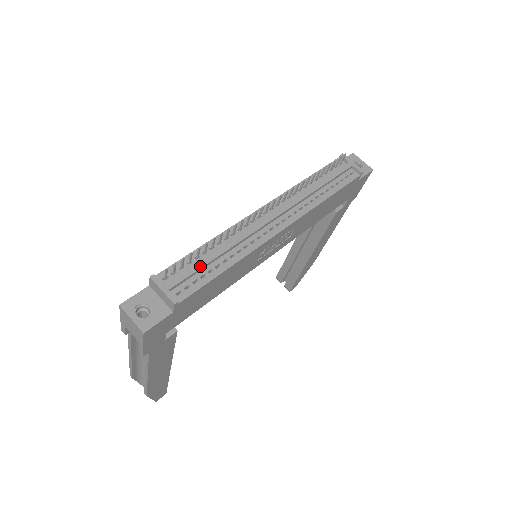
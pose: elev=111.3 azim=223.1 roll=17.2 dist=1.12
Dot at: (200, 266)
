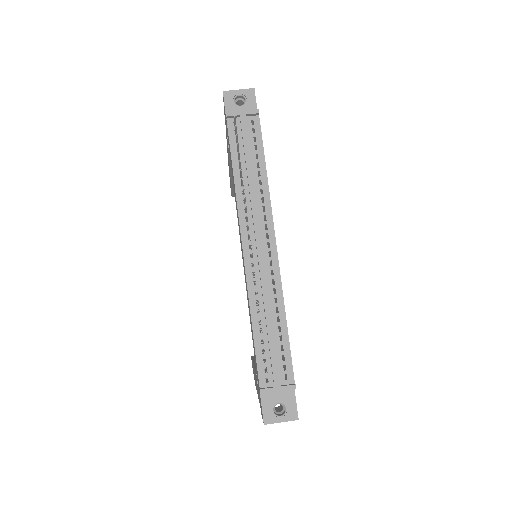
Dot at: (274, 346)
